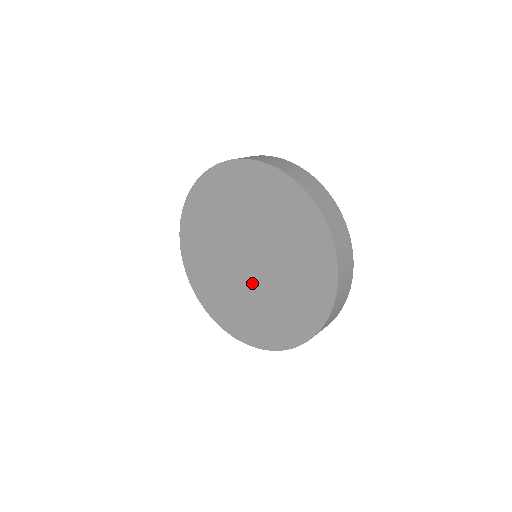
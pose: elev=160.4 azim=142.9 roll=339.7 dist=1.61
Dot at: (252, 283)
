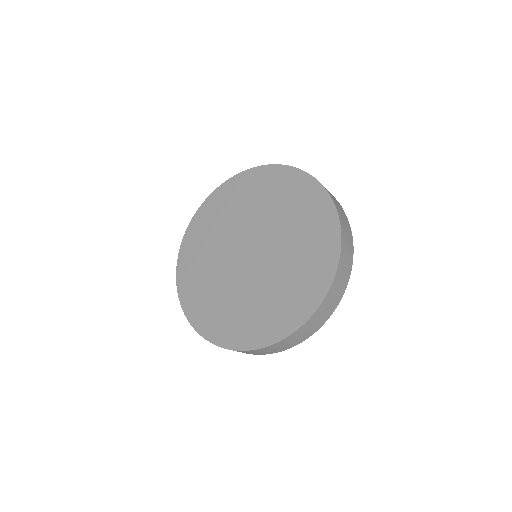
Dot at: (234, 271)
